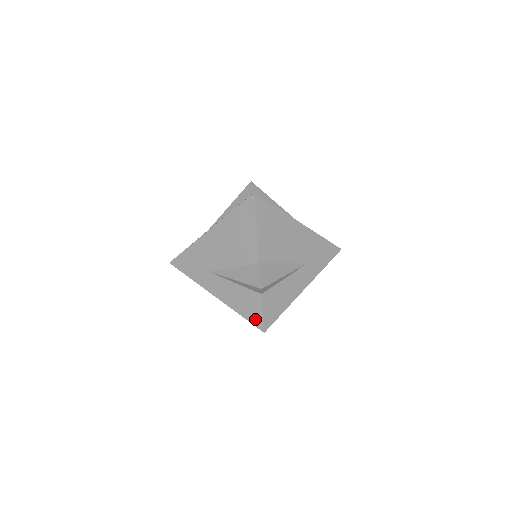
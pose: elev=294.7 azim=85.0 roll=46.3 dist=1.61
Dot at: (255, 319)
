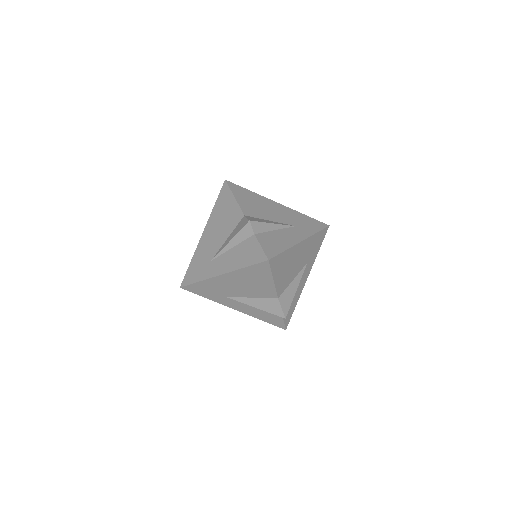
Dot at: (257, 257)
